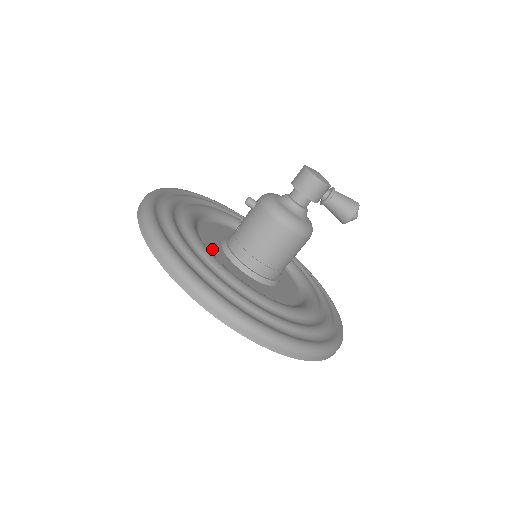
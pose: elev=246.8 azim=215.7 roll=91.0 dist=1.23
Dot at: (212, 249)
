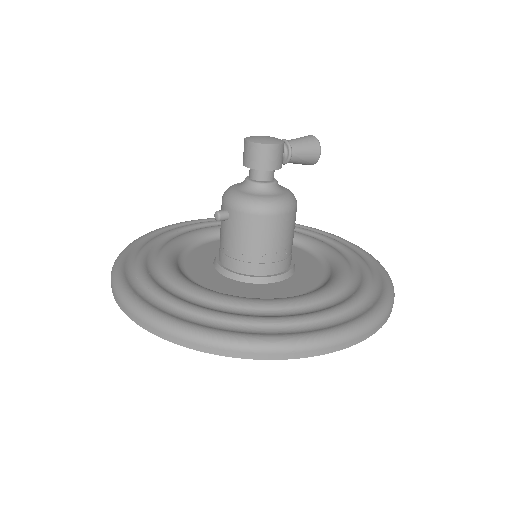
Dot at: (228, 289)
